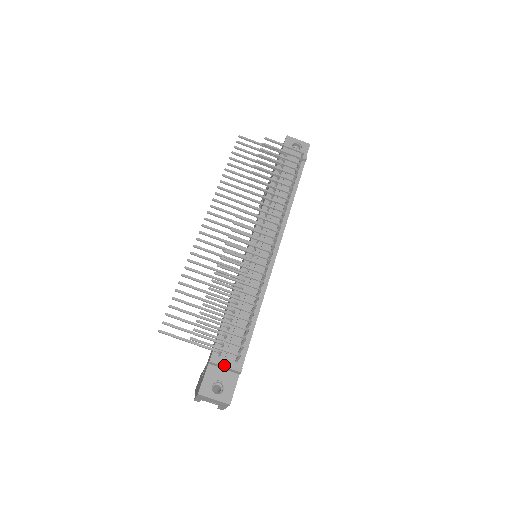
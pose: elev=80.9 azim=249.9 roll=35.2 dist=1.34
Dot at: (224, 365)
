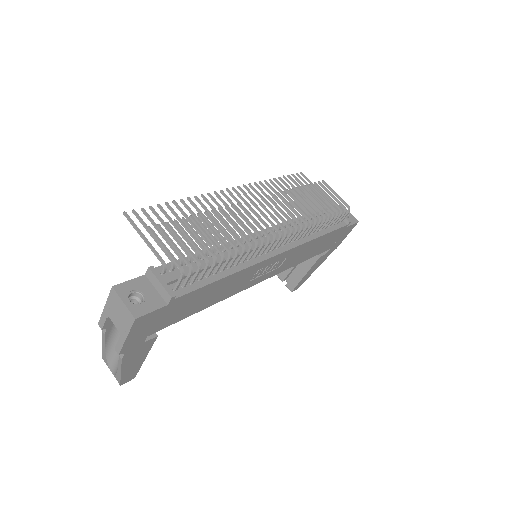
Dot at: (160, 280)
